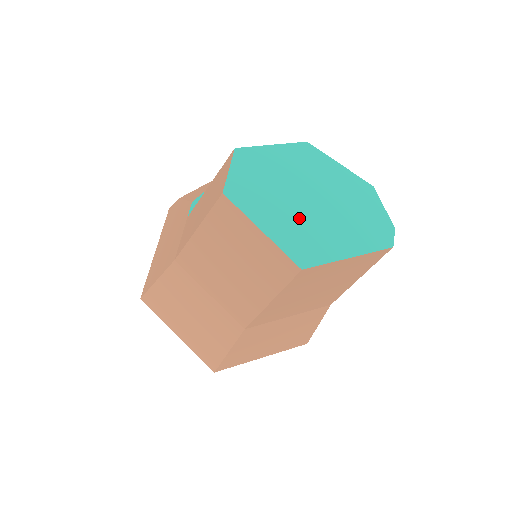
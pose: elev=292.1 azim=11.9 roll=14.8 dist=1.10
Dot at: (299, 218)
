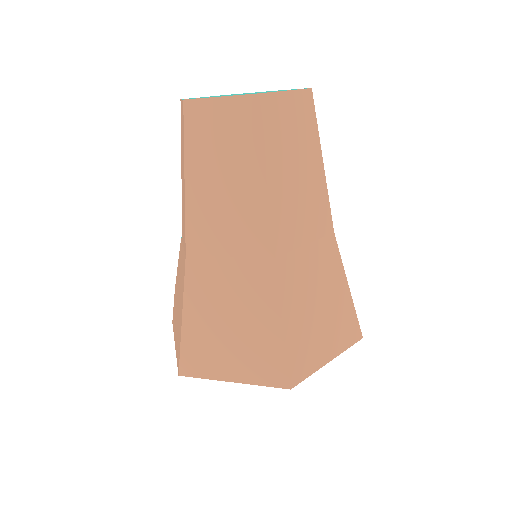
Dot at: occluded
